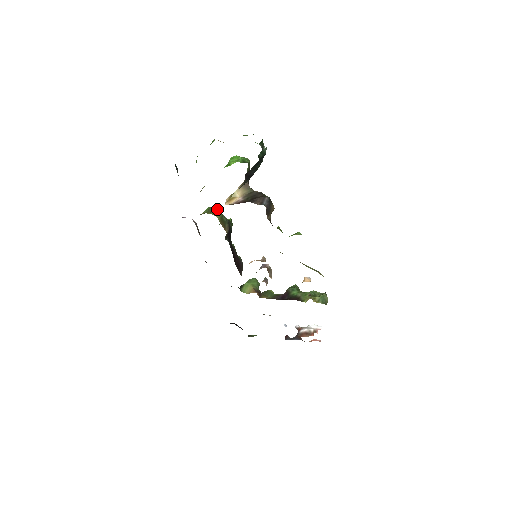
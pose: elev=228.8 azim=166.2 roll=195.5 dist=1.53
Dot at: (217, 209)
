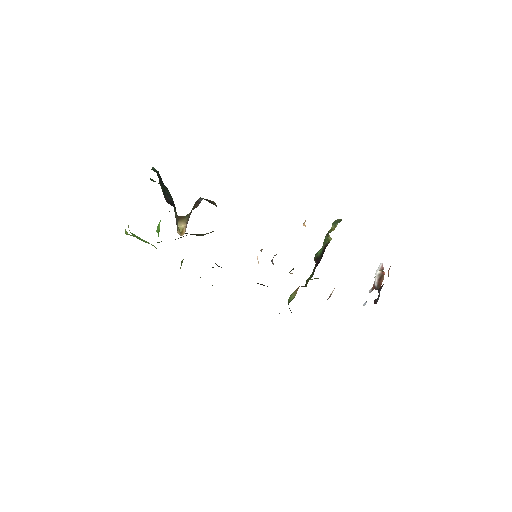
Dot at: occluded
